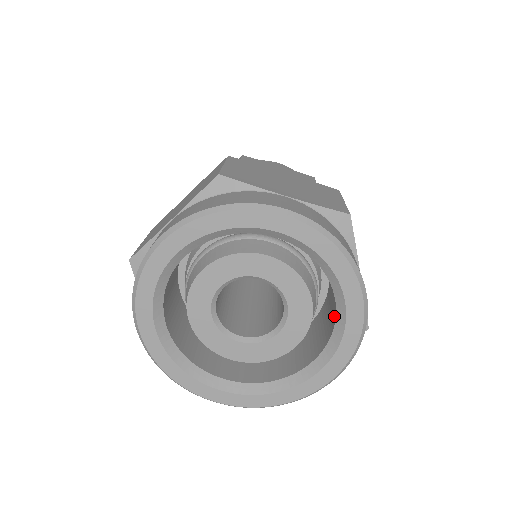
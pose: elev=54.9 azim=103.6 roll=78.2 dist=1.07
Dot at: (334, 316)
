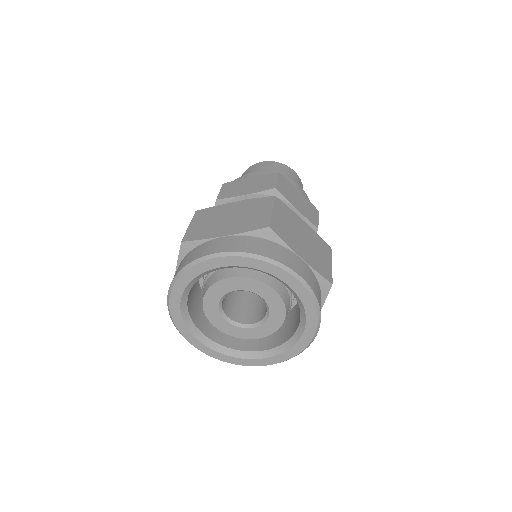
Dot at: (291, 334)
